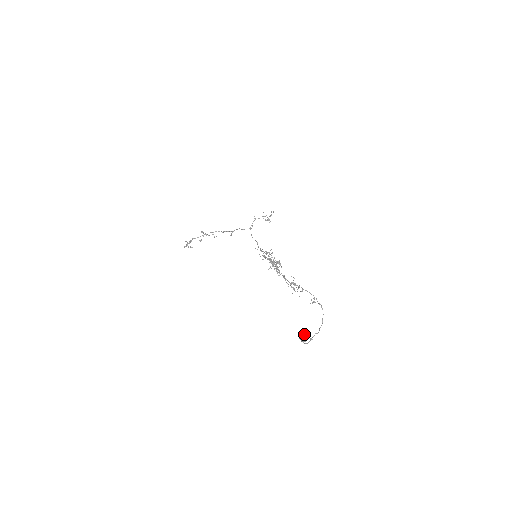
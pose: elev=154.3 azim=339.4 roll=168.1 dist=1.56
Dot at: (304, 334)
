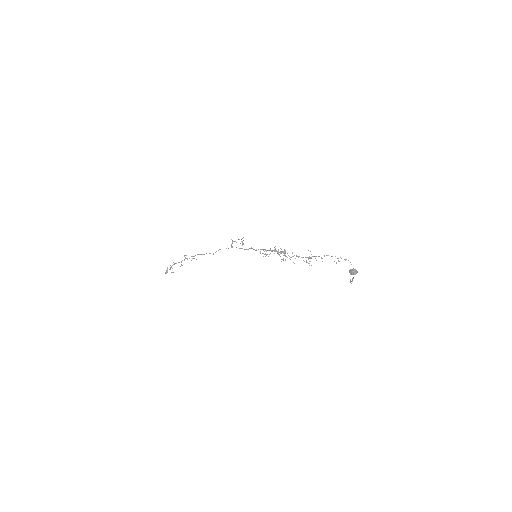
Dot at: occluded
